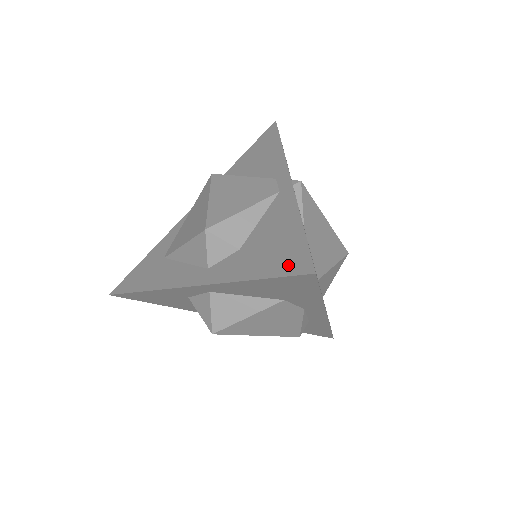
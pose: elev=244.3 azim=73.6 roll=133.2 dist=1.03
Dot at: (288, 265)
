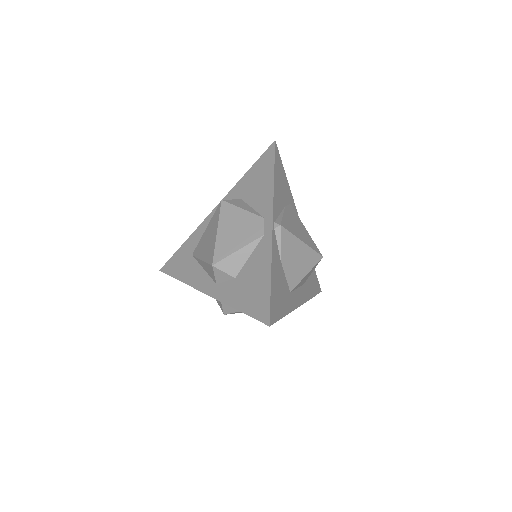
Dot at: (258, 310)
